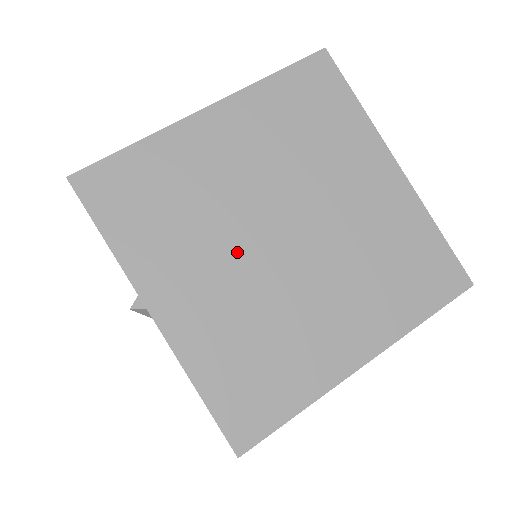
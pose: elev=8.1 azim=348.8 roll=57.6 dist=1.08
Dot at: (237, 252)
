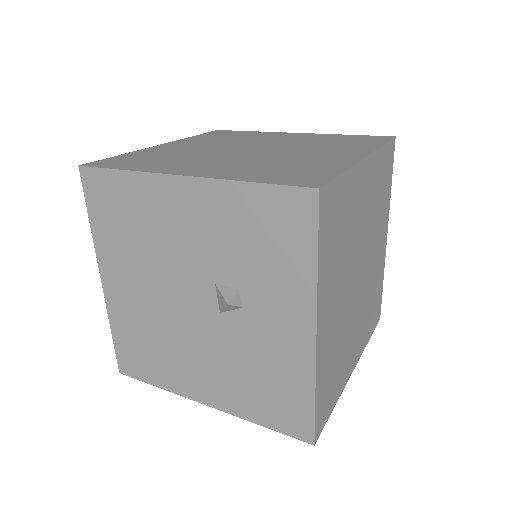
Dot at: (347, 284)
